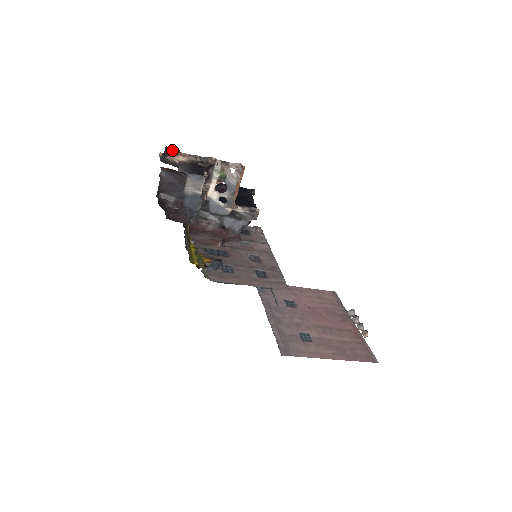
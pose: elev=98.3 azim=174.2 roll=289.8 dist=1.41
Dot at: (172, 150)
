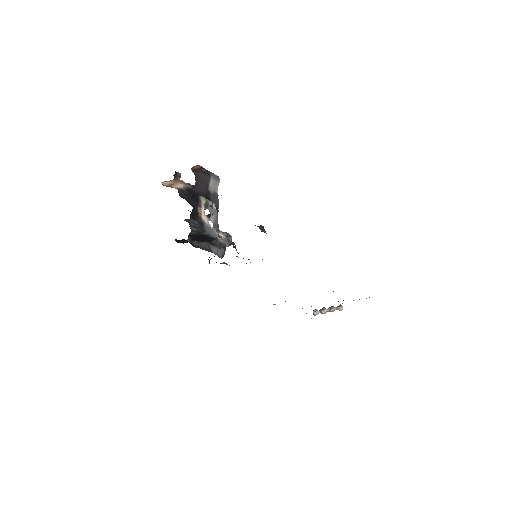
Dot at: (177, 173)
